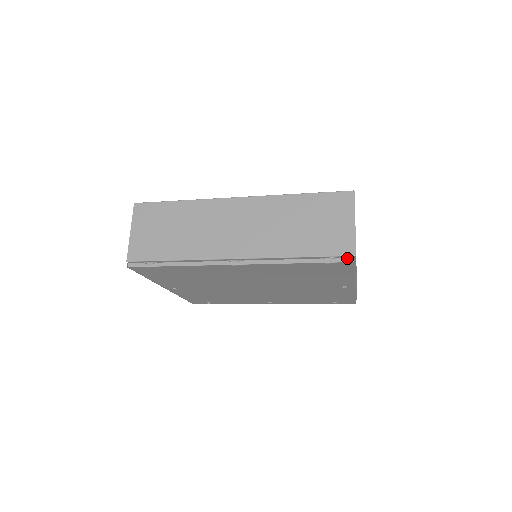
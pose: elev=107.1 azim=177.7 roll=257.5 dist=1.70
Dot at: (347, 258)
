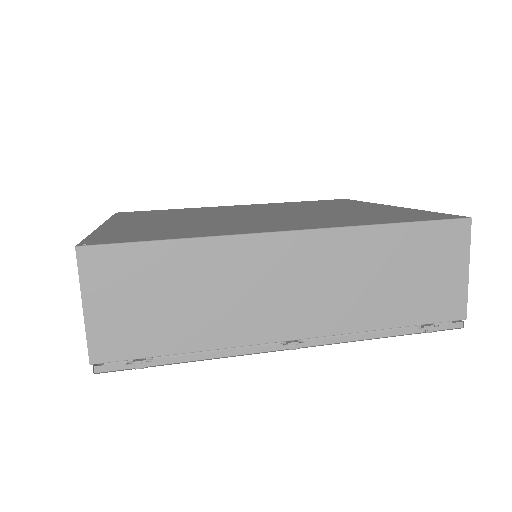
Dot at: (454, 323)
